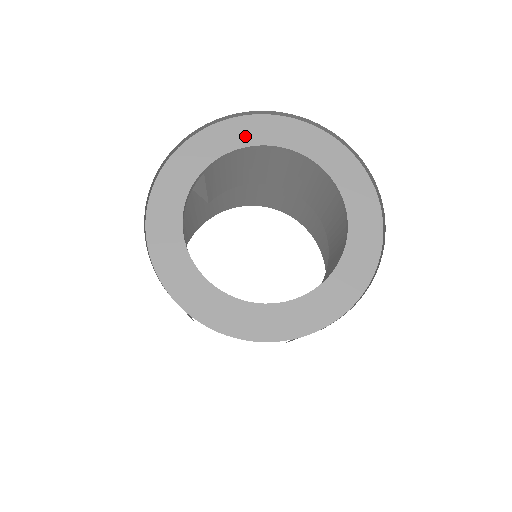
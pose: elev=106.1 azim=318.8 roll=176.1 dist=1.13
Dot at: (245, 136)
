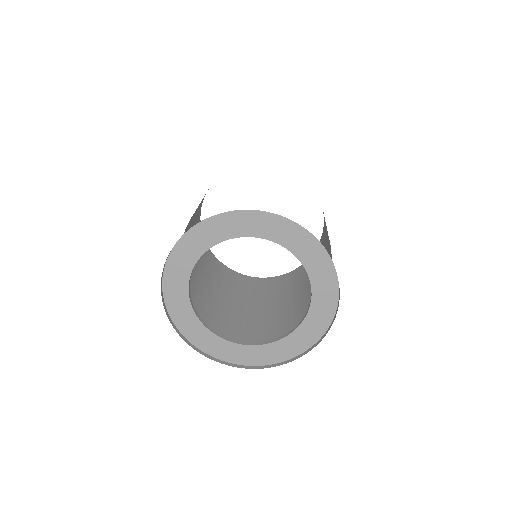
Dot at: (197, 247)
